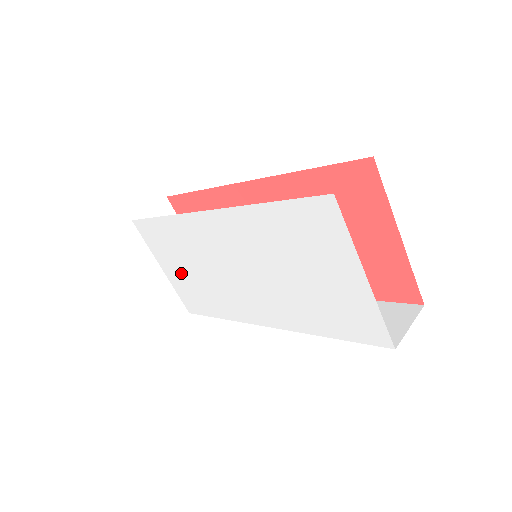
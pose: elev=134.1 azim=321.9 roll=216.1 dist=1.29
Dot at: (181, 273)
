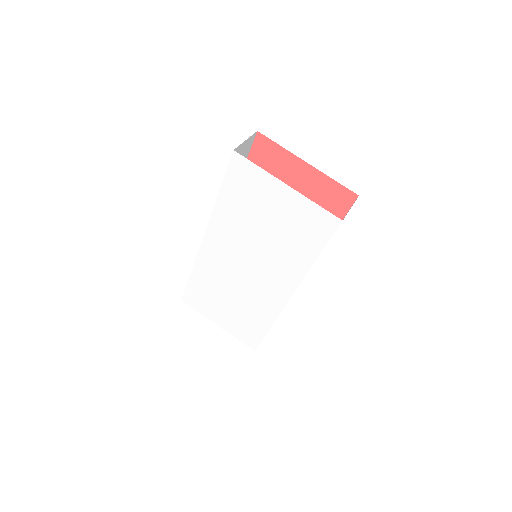
Dot at: (227, 314)
